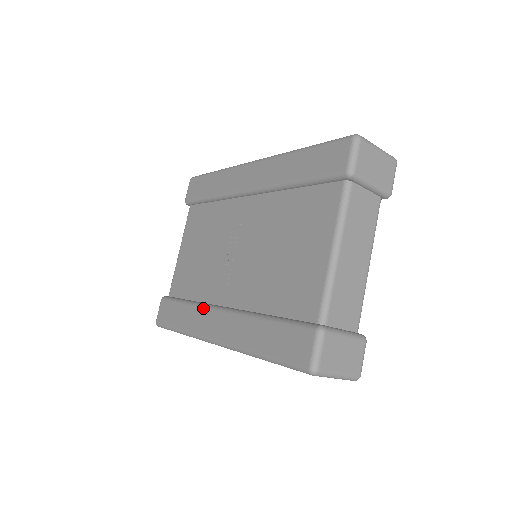
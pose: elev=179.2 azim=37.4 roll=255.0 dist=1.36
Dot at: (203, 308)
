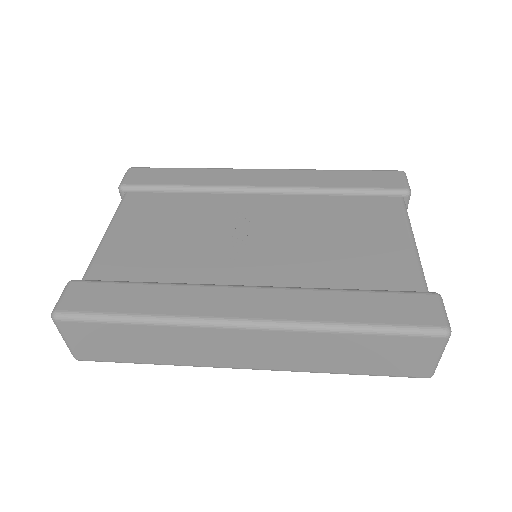
Dot at: (203, 286)
